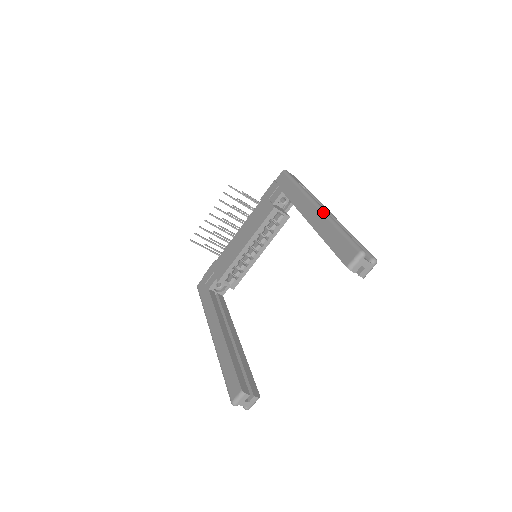
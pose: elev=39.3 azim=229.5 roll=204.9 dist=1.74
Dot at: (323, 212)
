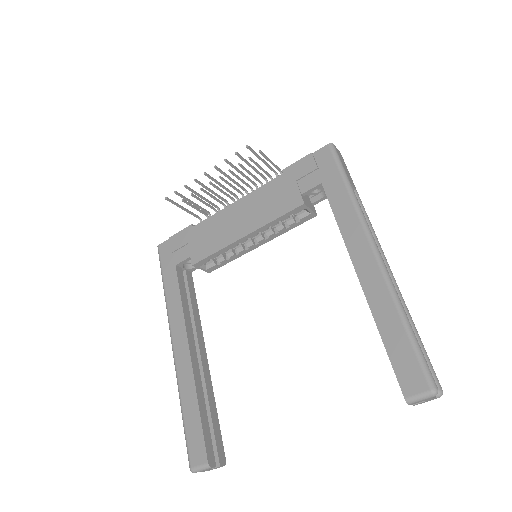
Dot at: (385, 274)
